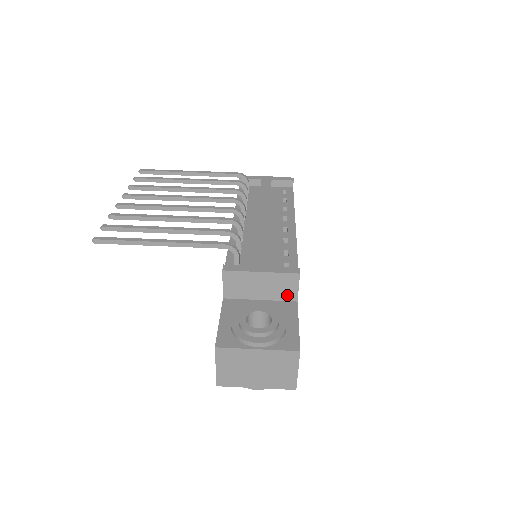
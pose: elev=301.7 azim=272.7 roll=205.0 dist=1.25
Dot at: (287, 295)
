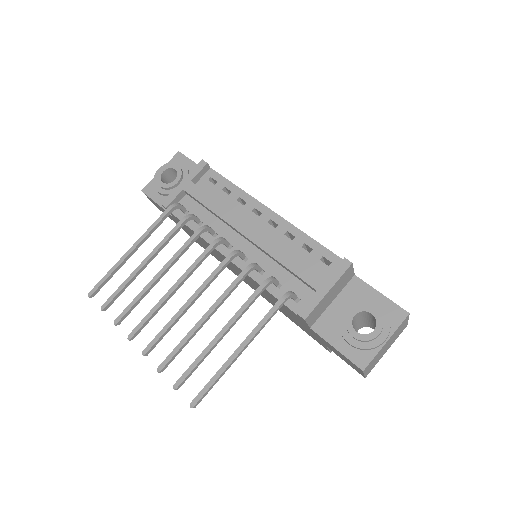
Dot at: (348, 280)
